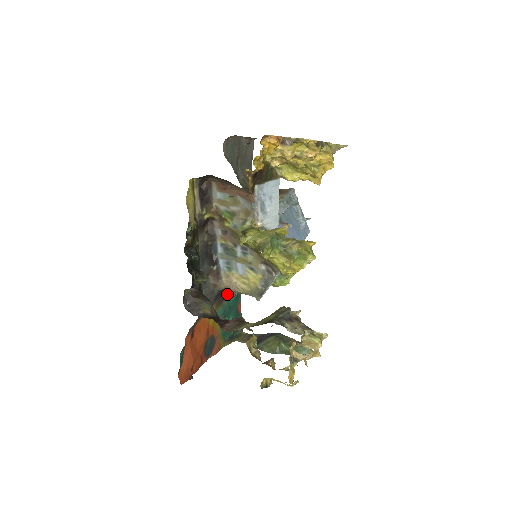
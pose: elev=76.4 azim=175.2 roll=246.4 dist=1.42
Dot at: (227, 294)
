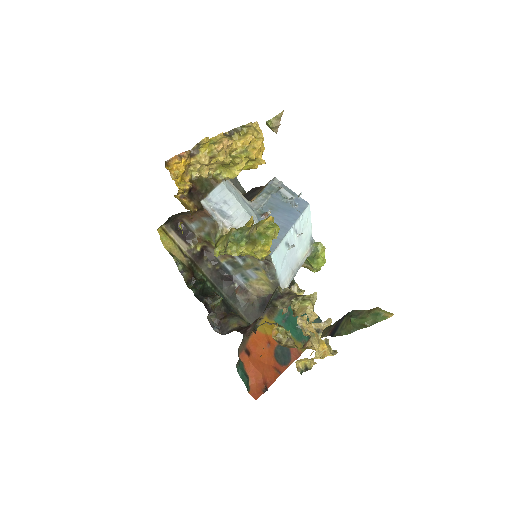
Dot at: occluded
